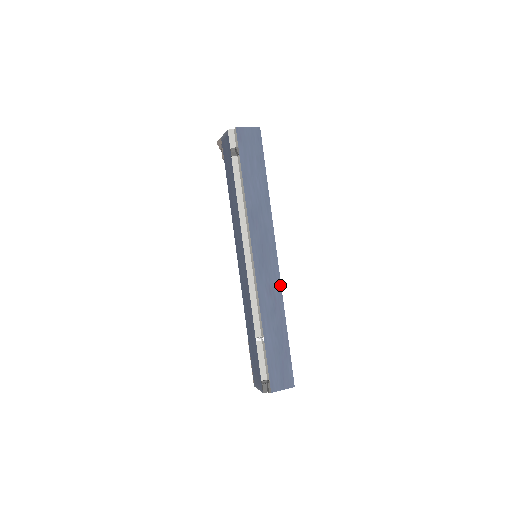
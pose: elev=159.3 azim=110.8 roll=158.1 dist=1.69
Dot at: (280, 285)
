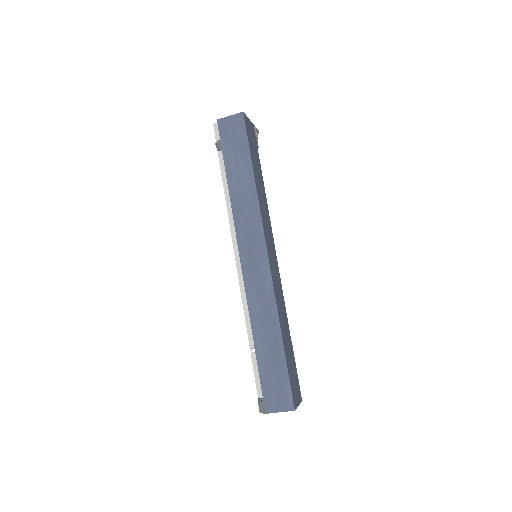
Dot at: (272, 288)
